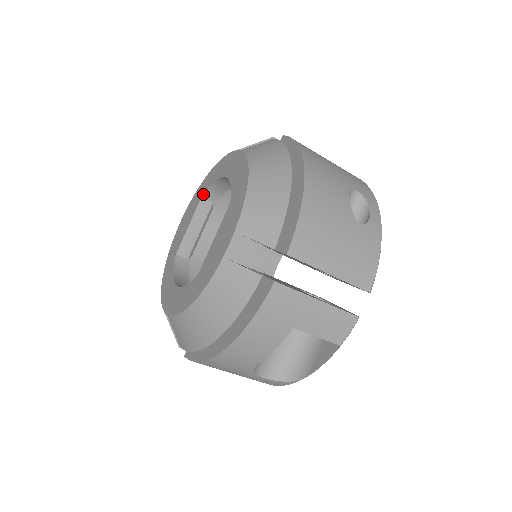
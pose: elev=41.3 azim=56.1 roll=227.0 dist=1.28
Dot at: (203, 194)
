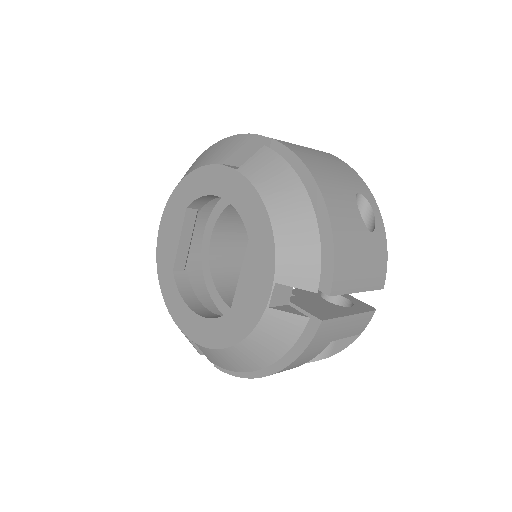
Dot at: (188, 205)
